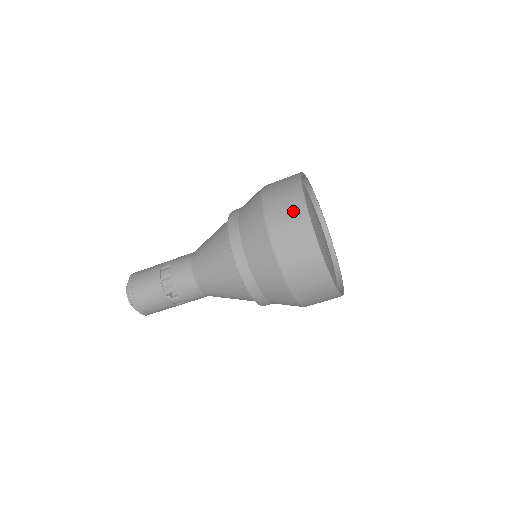
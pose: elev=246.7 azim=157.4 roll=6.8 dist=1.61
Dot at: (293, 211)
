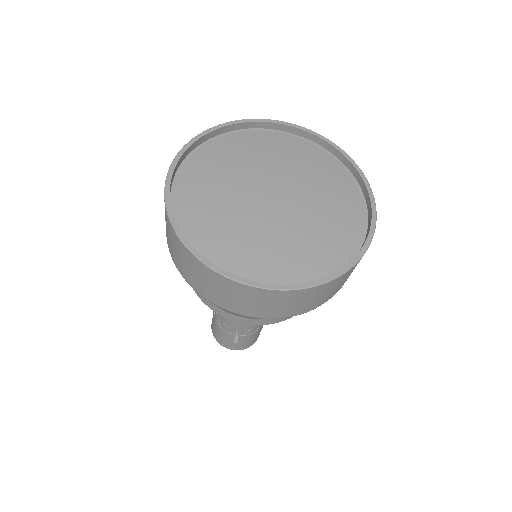
Dot at: (179, 252)
